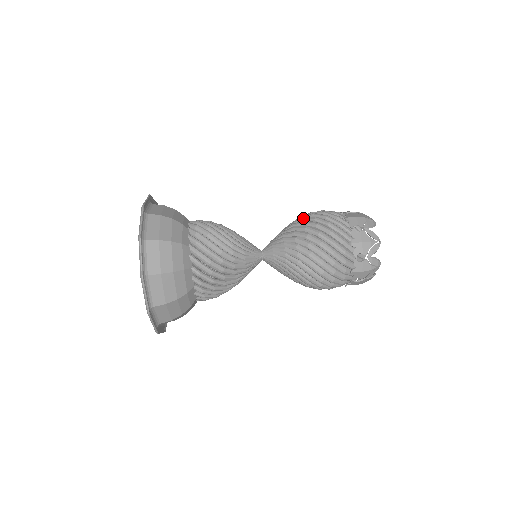
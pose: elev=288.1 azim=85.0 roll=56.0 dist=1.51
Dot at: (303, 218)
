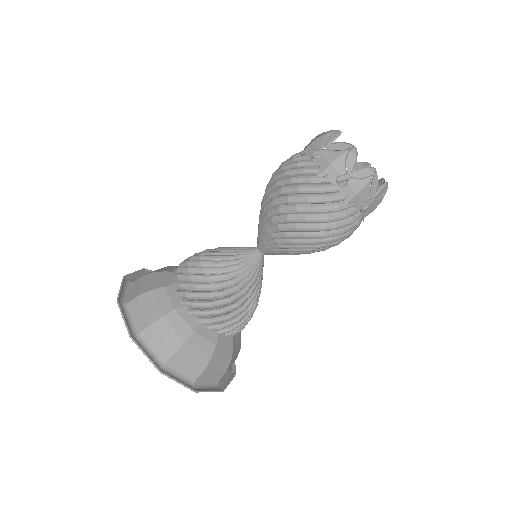
Dot at: (274, 203)
